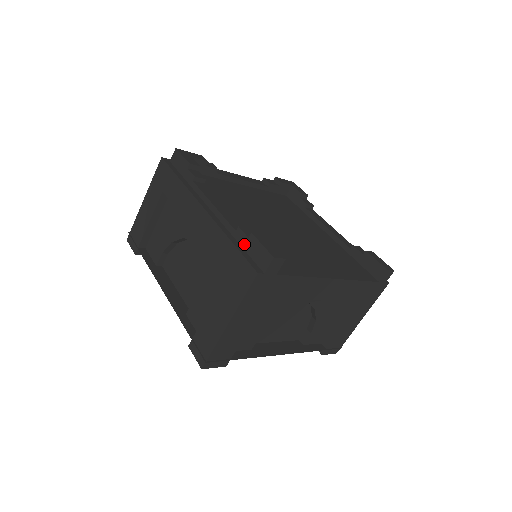
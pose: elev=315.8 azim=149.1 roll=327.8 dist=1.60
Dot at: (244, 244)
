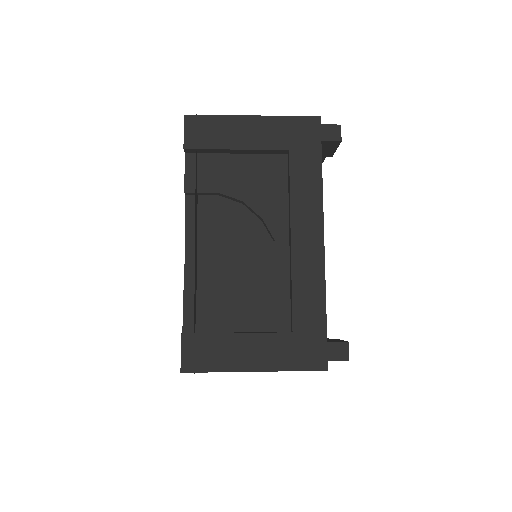
Dot at: occluded
